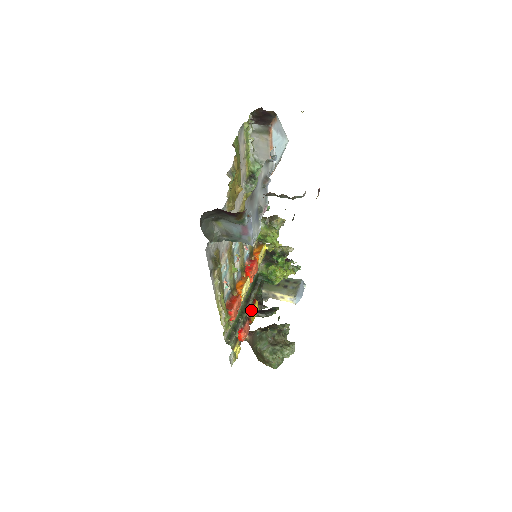
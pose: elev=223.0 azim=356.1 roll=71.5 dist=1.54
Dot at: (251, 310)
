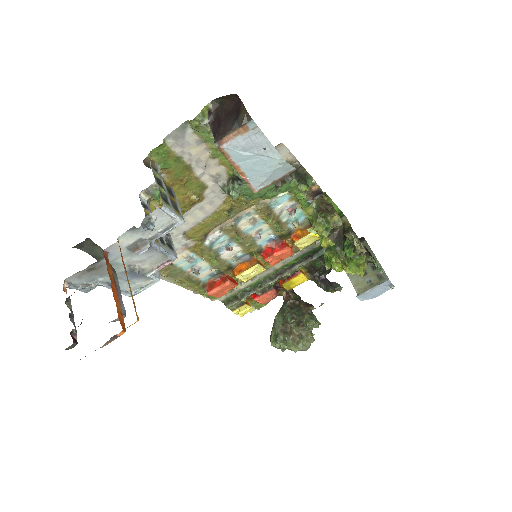
Dot at: (284, 281)
